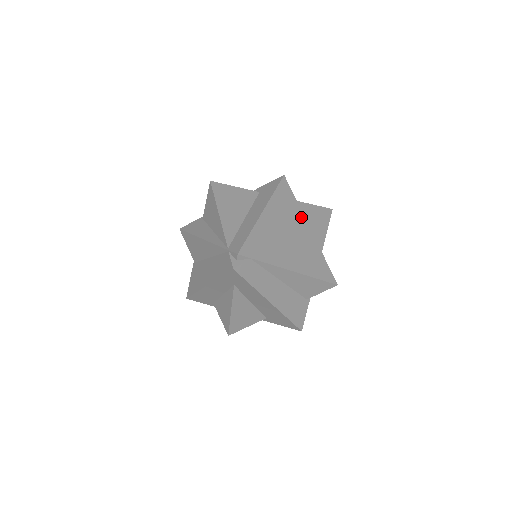
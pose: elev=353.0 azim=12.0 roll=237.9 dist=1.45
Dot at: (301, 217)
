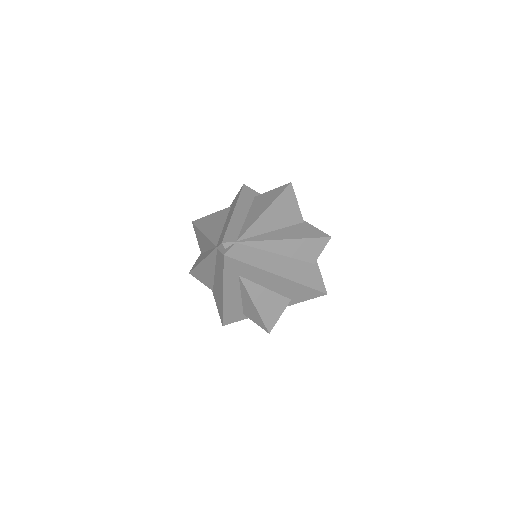
Dot at: (268, 200)
